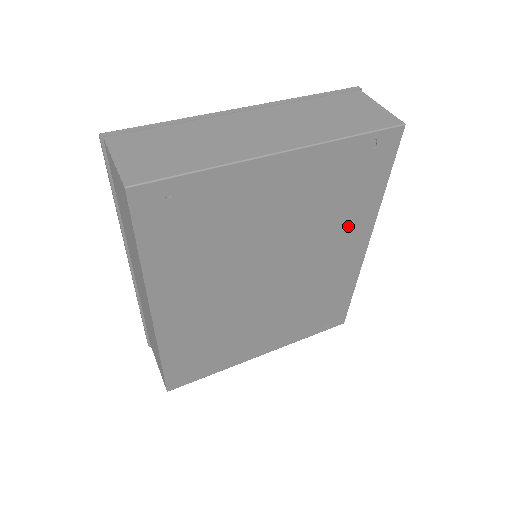
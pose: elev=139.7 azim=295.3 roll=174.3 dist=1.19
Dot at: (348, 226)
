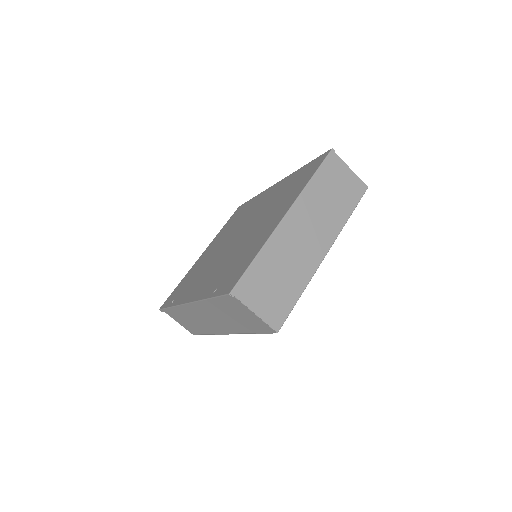
Dot at: occluded
